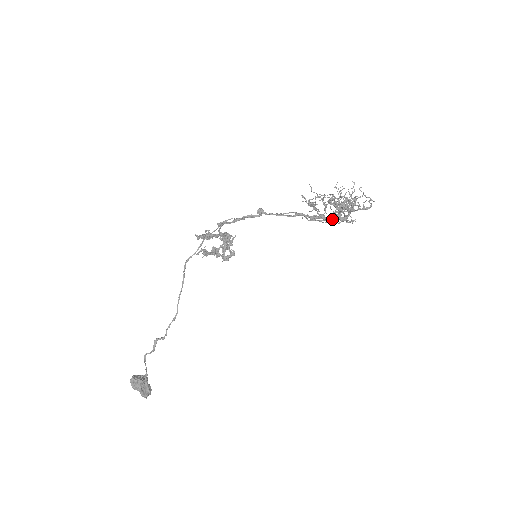
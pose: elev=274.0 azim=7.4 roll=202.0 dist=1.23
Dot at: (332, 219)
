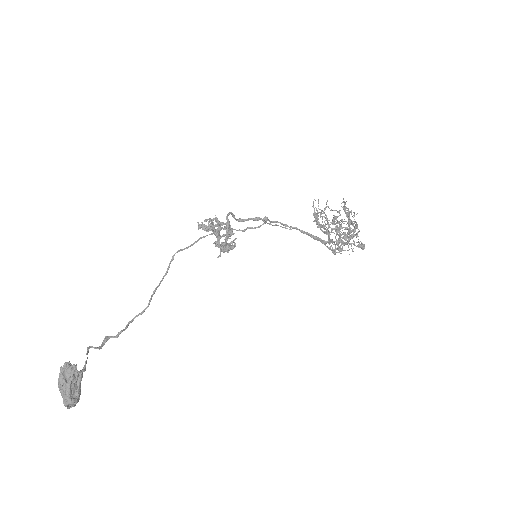
Dot at: occluded
